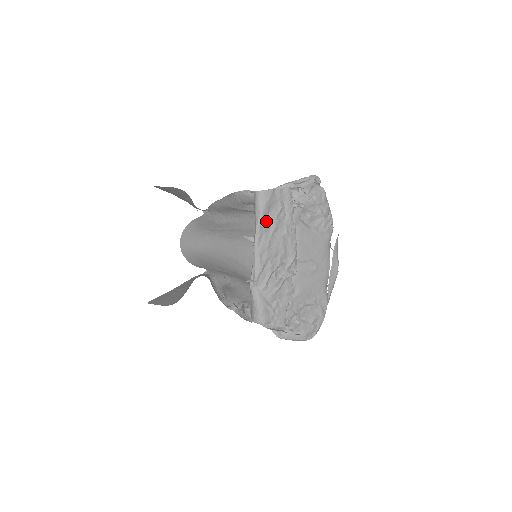
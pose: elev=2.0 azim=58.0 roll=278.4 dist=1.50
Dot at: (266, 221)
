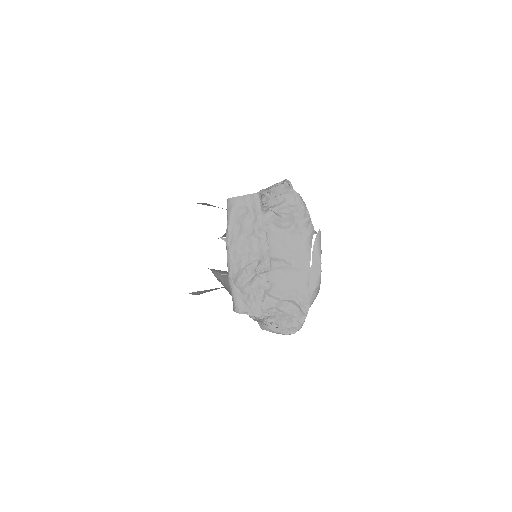
Dot at: (235, 224)
